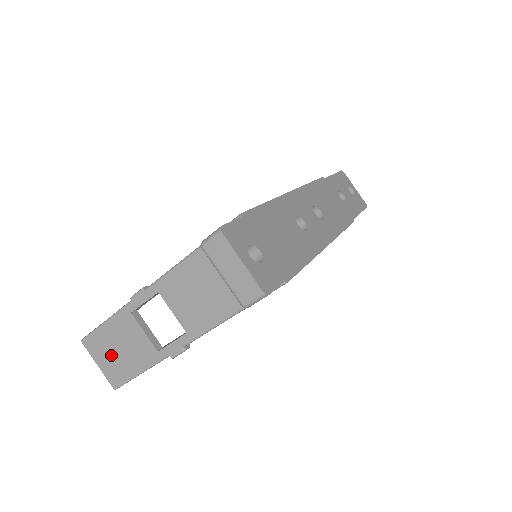
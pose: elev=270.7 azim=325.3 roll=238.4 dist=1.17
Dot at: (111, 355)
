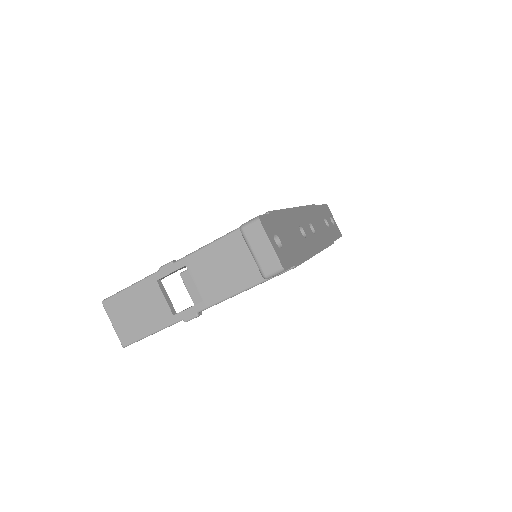
Dot at: (128, 316)
